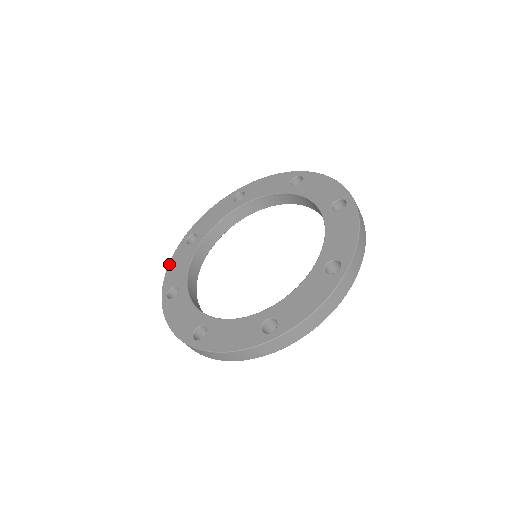
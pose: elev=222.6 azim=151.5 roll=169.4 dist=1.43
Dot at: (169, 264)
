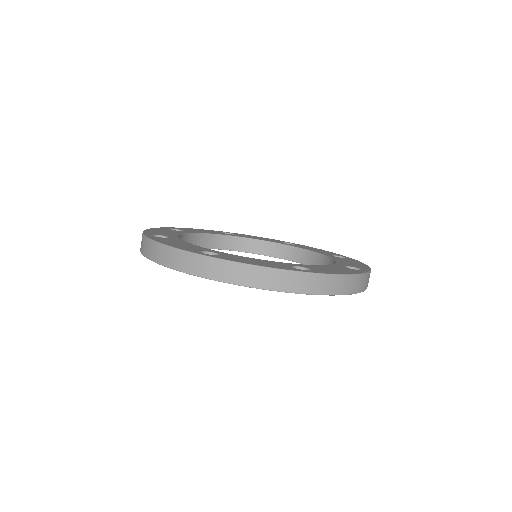
Dot at: occluded
